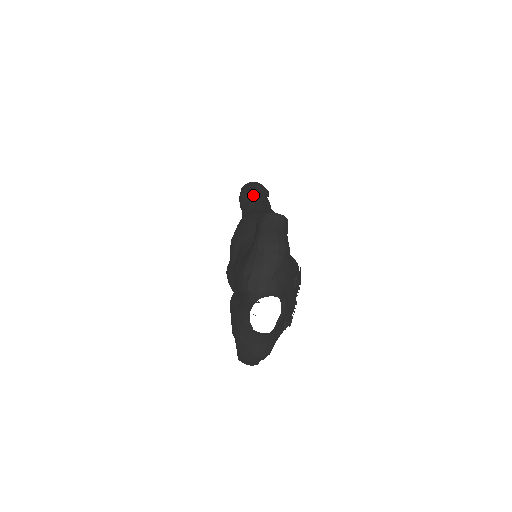
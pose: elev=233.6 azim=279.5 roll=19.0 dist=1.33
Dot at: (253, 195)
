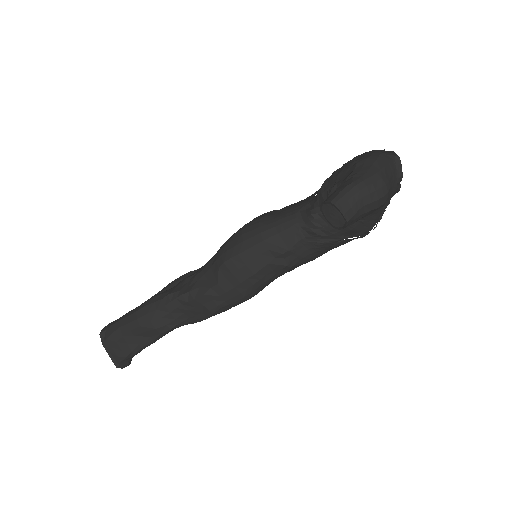
Dot at: occluded
